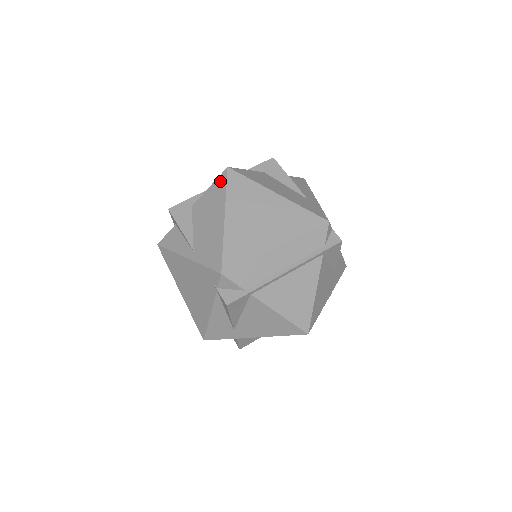
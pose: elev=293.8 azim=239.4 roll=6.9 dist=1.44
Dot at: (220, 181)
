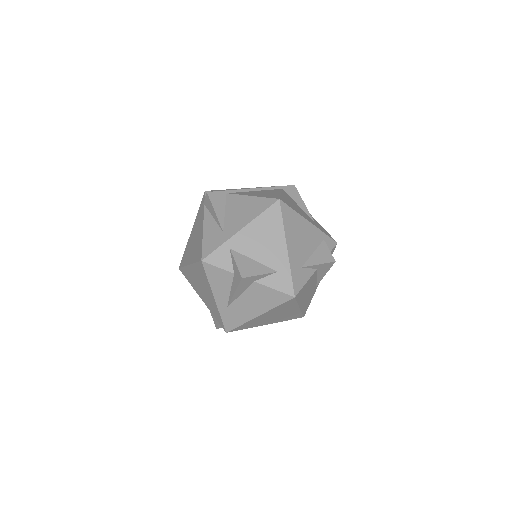
Dot at: occluded
